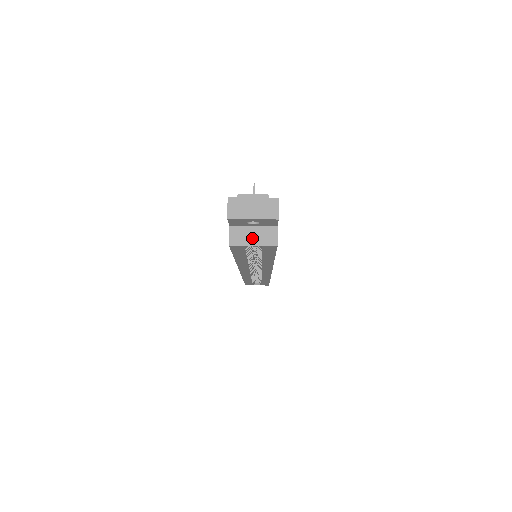
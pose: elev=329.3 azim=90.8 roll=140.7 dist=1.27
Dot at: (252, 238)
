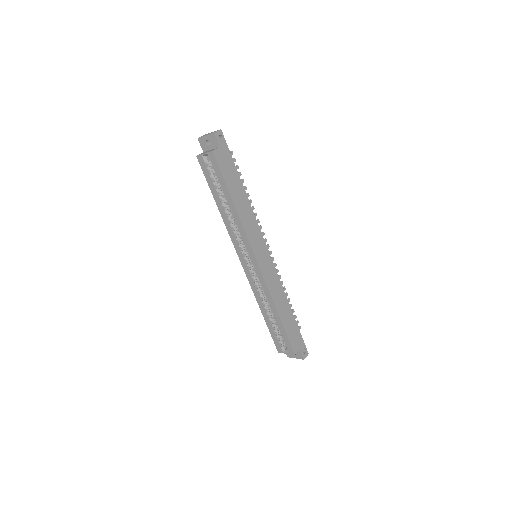
Dot at: occluded
